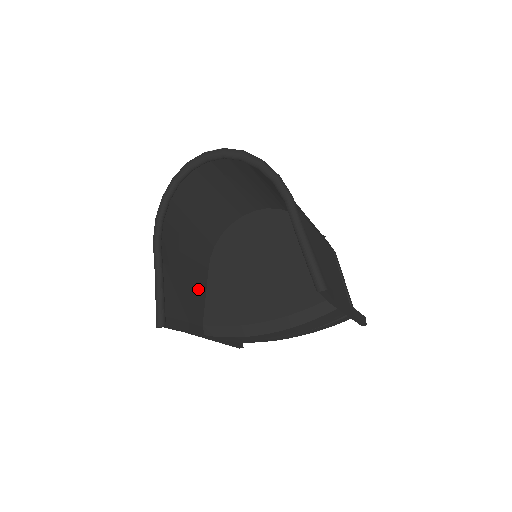
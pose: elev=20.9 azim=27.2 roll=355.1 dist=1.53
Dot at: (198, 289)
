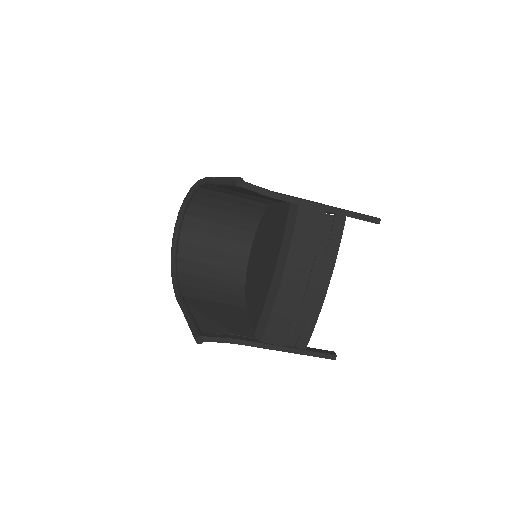
Dot at: (240, 318)
